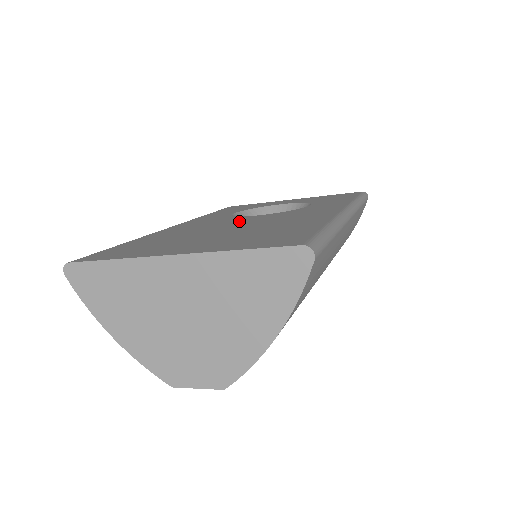
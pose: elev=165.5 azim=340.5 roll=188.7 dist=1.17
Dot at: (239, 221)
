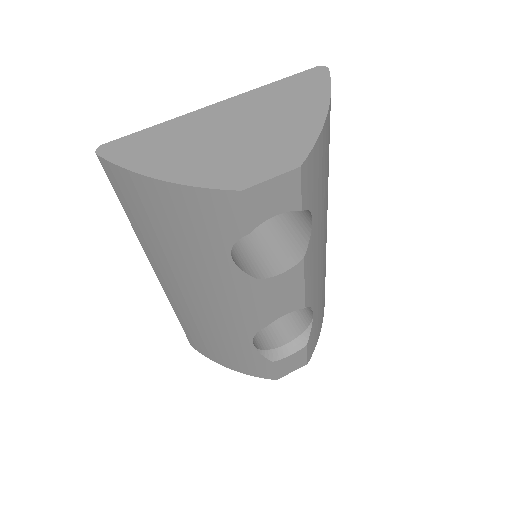
Dot at: occluded
